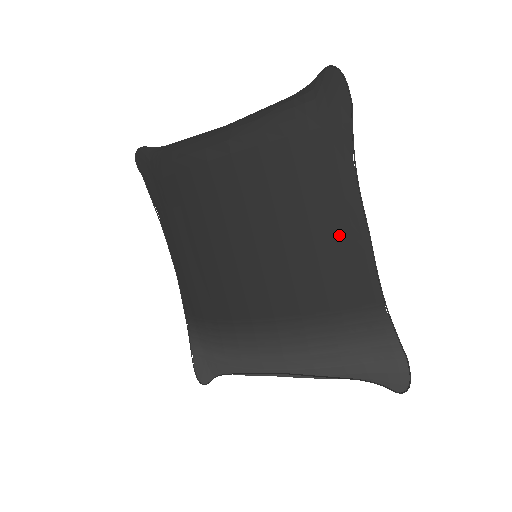
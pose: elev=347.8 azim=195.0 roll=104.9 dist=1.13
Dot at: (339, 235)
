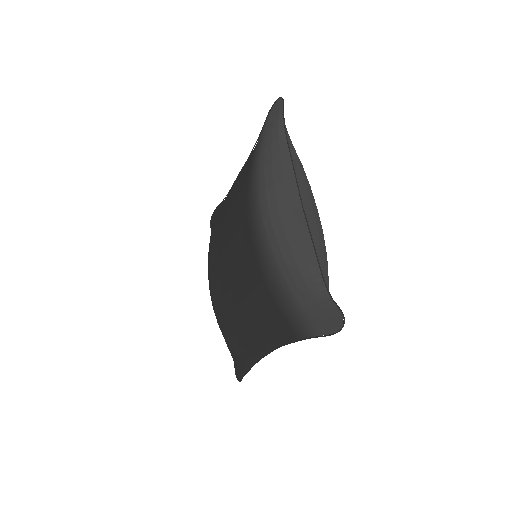
Dot at: (233, 192)
